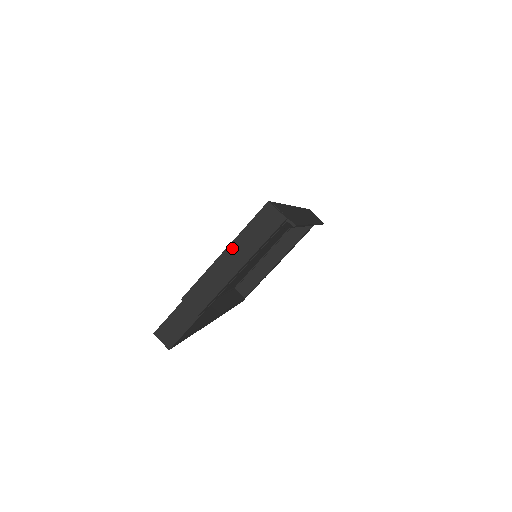
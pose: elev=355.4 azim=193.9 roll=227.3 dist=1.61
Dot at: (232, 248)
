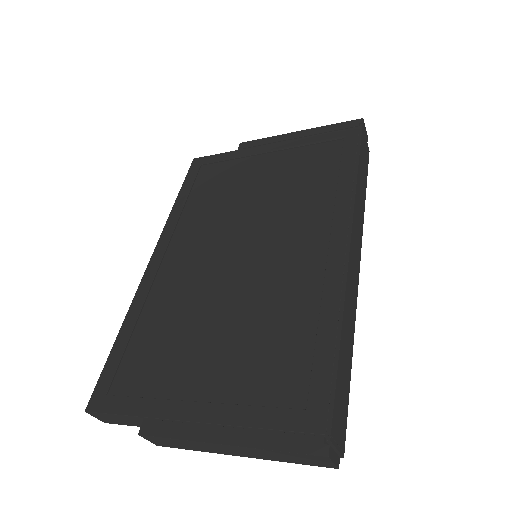
Dot at: (239, 449)
